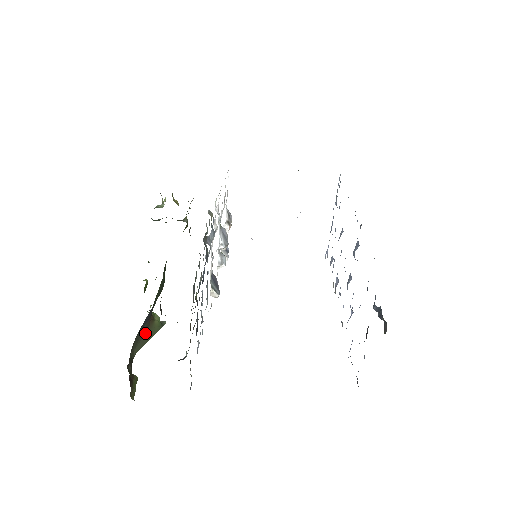
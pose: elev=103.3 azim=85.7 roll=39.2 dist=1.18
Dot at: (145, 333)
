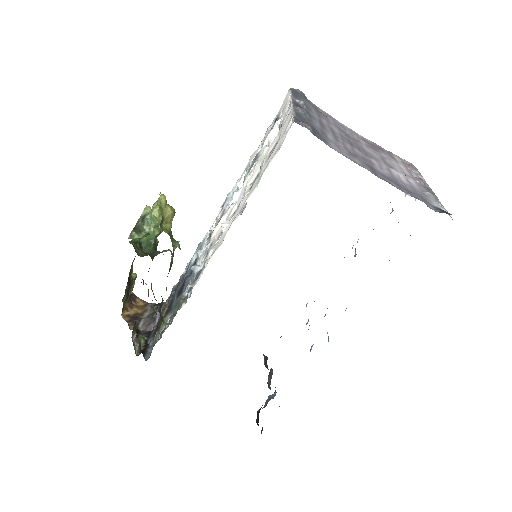
Dot at: occluded
